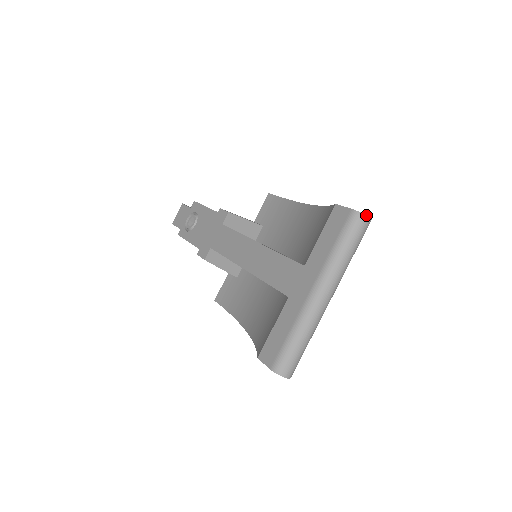
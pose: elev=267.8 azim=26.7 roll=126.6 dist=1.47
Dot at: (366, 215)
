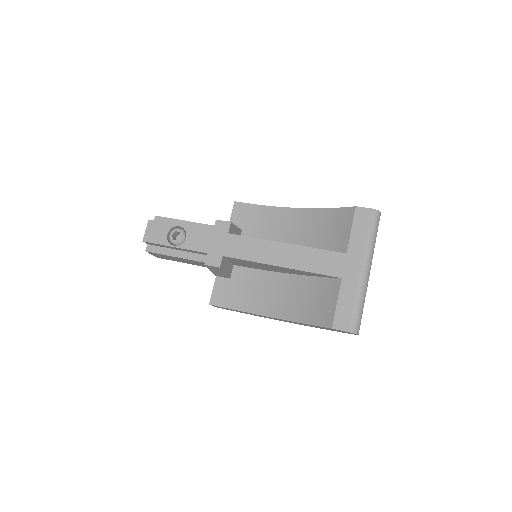
Dot at: (380, 212)
